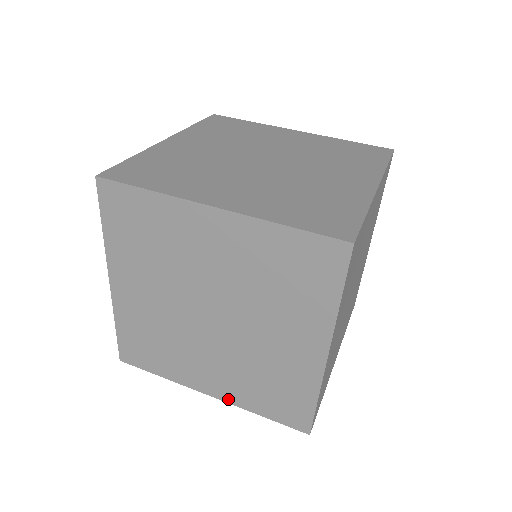
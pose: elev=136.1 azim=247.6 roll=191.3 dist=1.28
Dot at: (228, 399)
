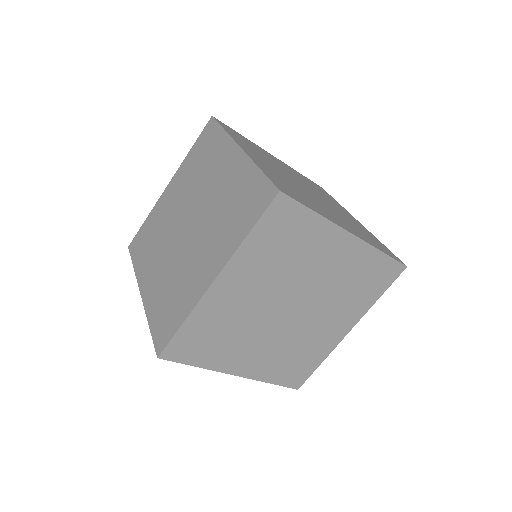
Dot at: (146, 302)
